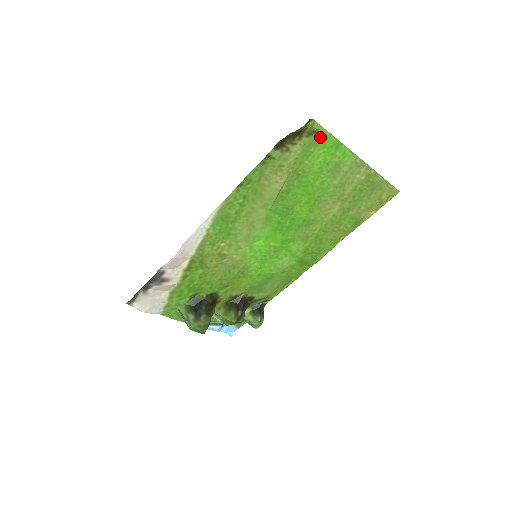
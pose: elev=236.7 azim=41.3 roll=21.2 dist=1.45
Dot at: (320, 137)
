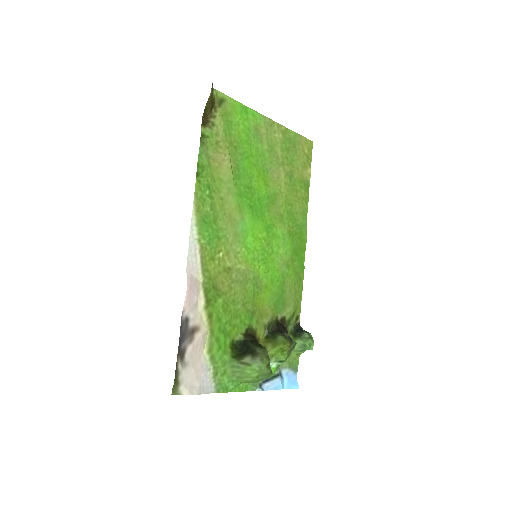
Dot at: (228, 105)
